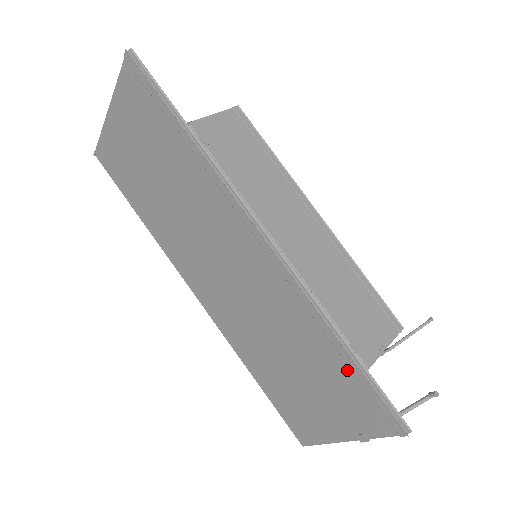
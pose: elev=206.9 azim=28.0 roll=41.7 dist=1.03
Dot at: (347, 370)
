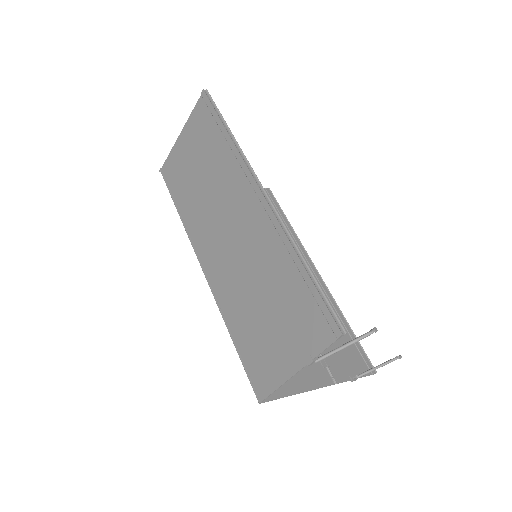
Dot at: (303, 287)
